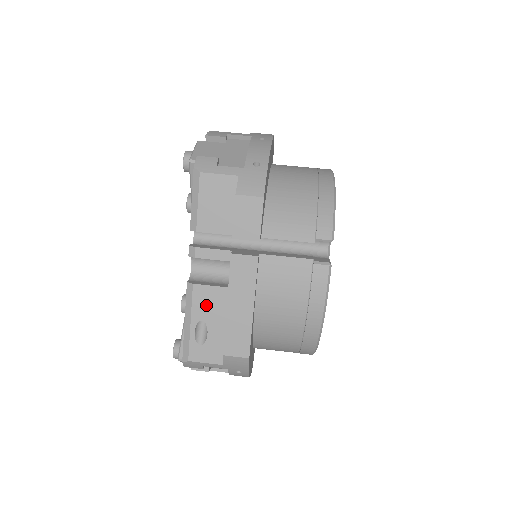
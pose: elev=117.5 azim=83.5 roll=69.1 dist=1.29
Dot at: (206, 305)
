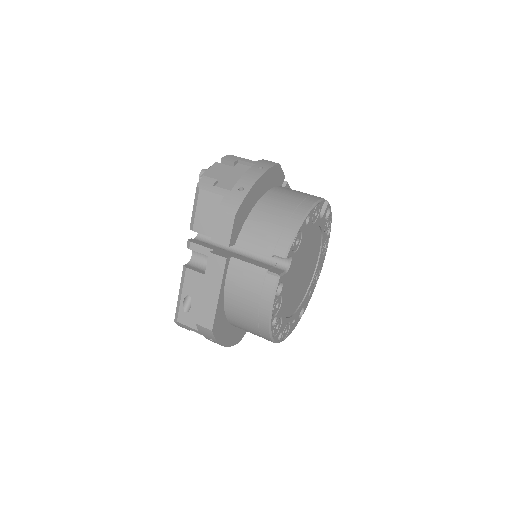
Dot at: (193, 285)
